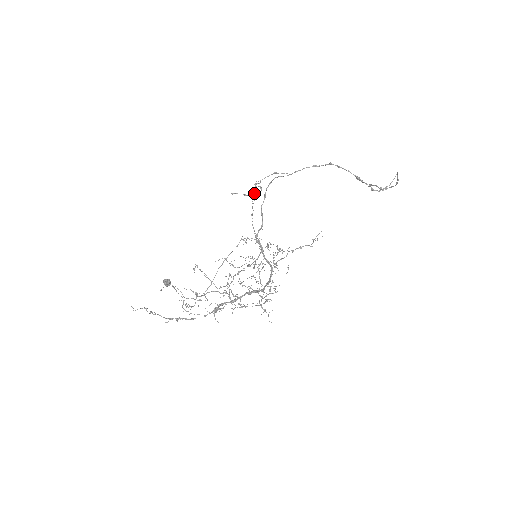
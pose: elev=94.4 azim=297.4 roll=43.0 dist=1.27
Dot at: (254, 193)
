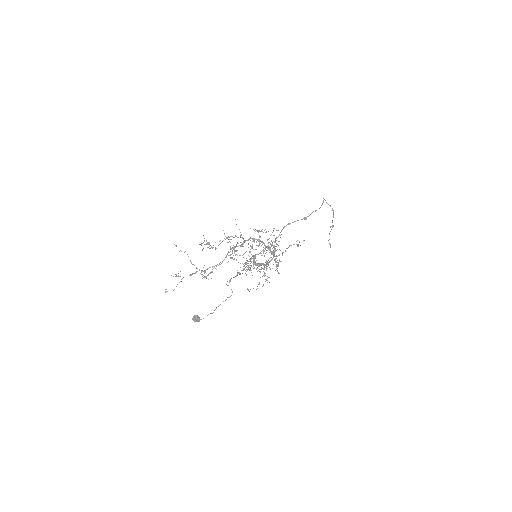
Dot at: occluded
